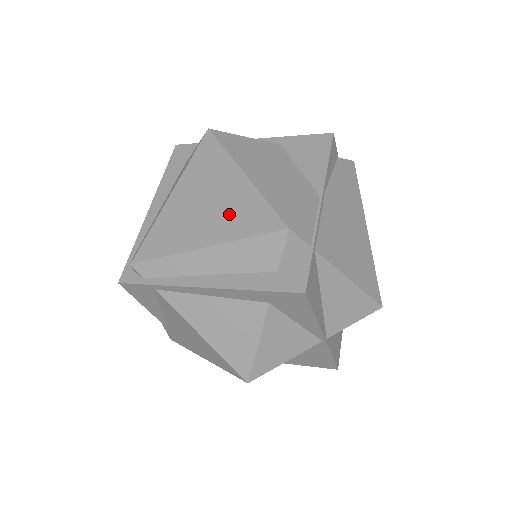
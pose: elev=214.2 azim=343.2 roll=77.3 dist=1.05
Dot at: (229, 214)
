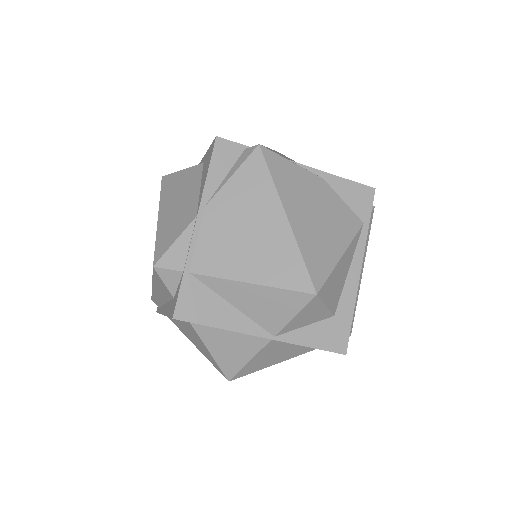
Dot at: occluded
